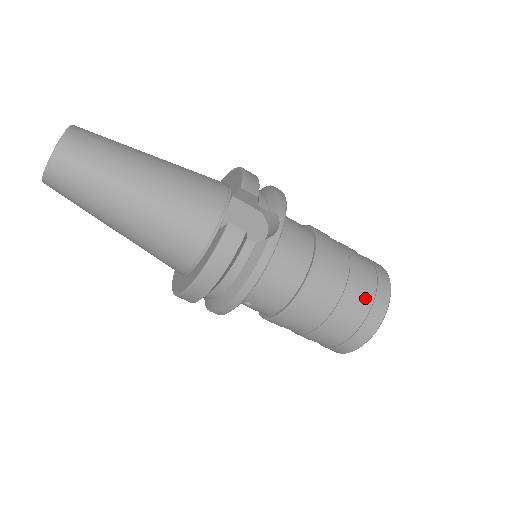
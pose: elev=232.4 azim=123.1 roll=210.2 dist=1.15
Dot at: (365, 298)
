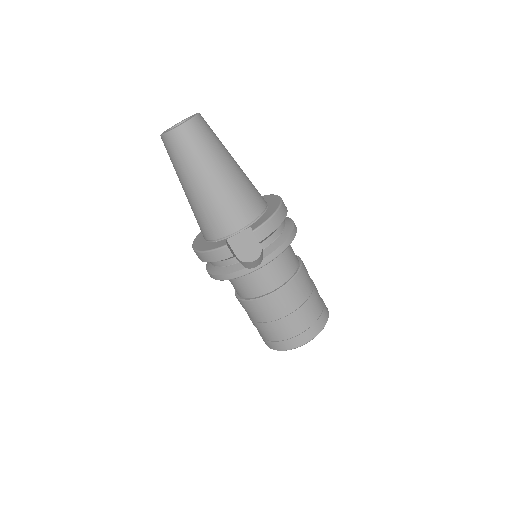
Dot at: (286, 333)
